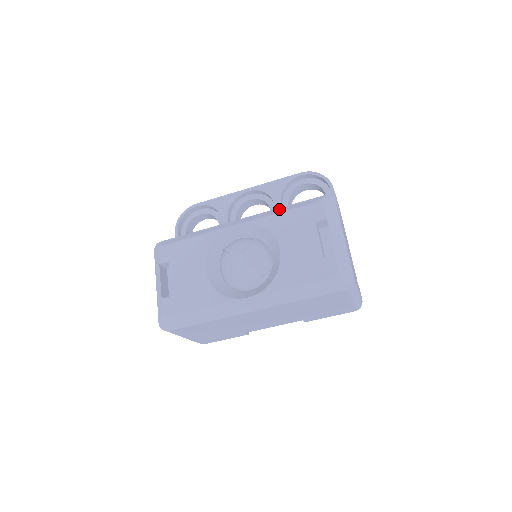
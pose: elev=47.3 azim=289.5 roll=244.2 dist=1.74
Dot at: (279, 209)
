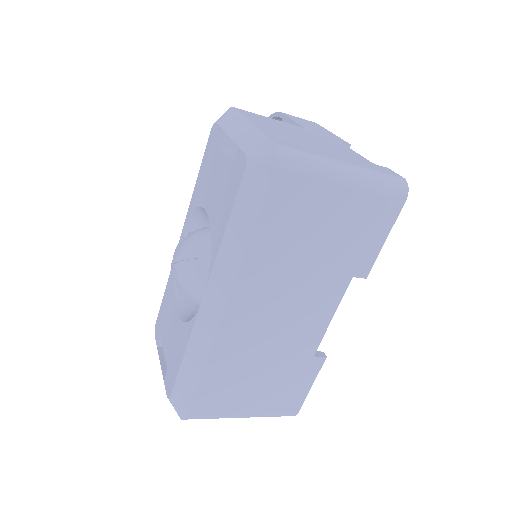
Dot at: occluded
